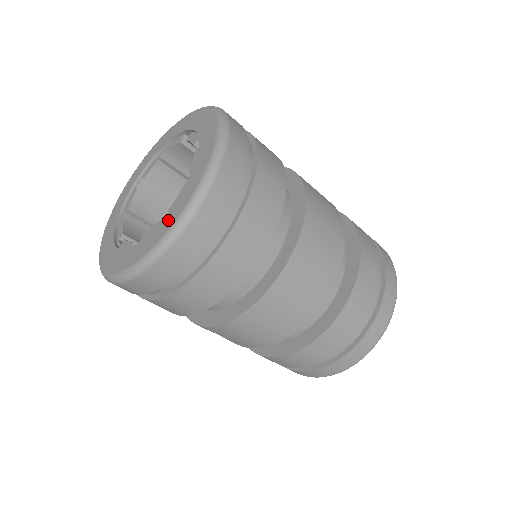
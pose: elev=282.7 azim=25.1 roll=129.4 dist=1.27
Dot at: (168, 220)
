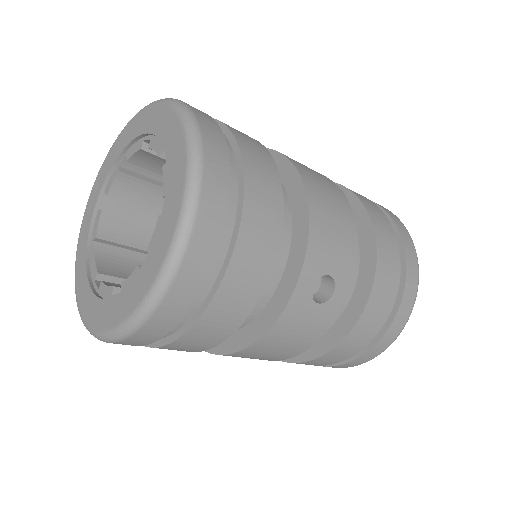
Dot at: (170, 130)
